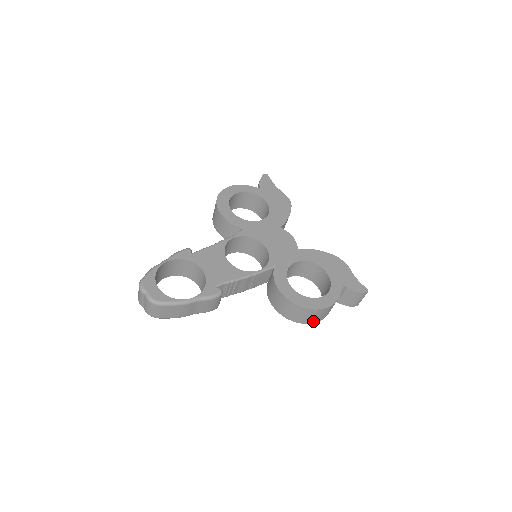
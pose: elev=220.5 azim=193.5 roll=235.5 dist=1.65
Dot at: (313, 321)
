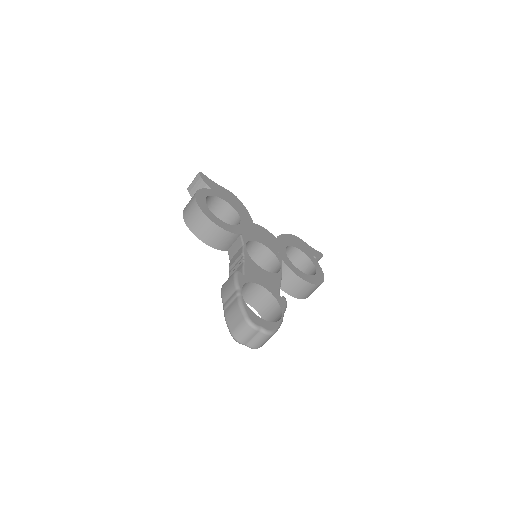
Dot at: occluded
